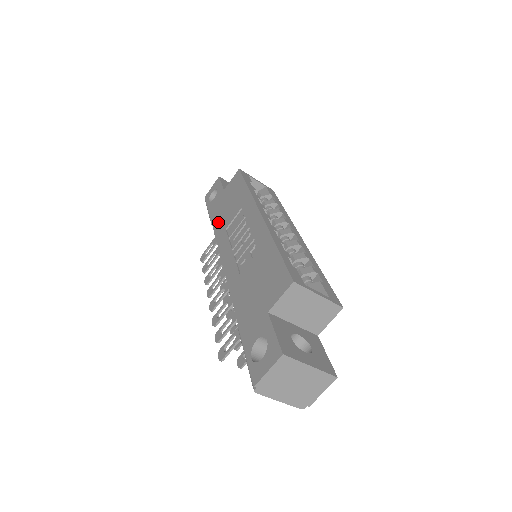
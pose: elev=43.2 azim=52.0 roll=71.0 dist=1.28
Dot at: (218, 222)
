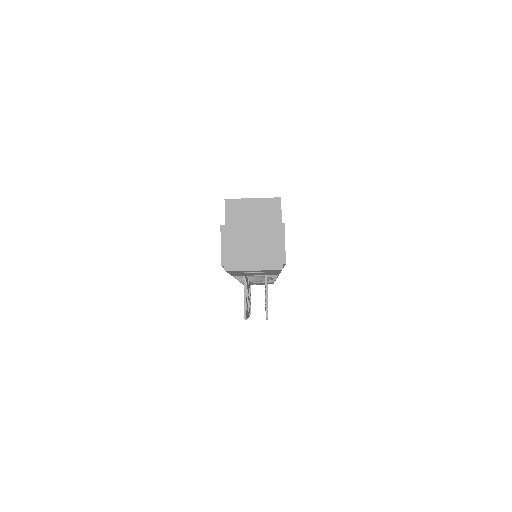
Dot at: occluded
